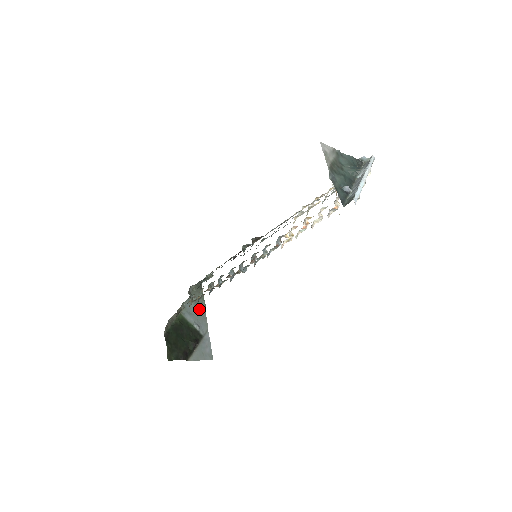
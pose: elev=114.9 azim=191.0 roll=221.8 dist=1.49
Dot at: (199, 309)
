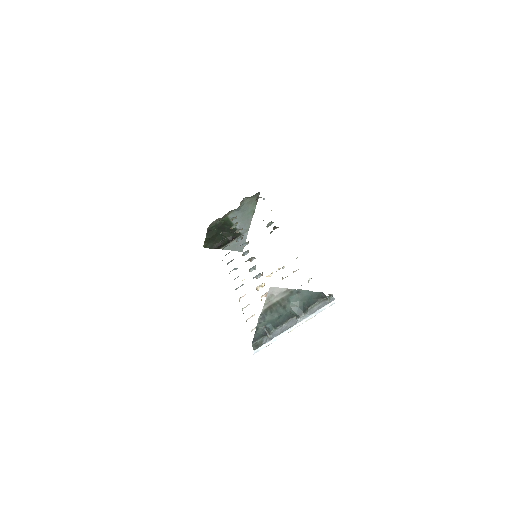
Dot at: (247, 214)
